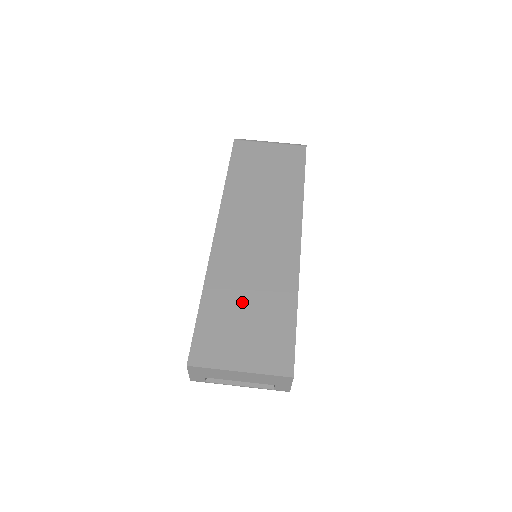
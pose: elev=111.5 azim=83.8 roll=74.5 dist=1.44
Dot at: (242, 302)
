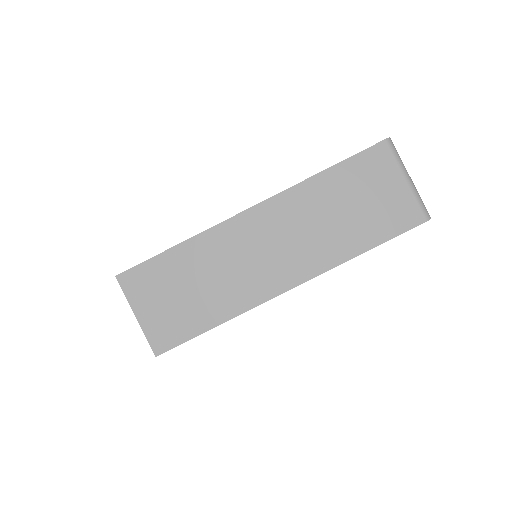
Dot at: (192, 280)
